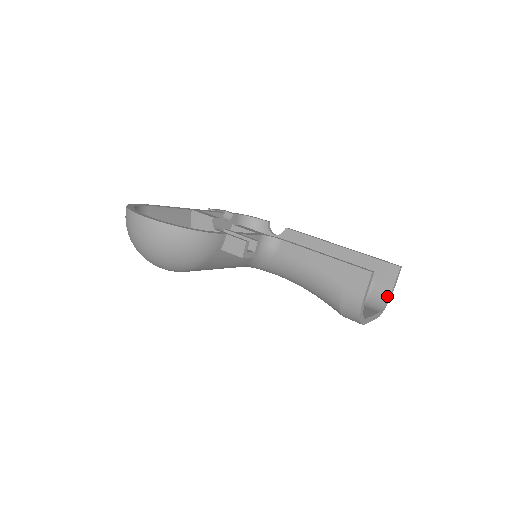
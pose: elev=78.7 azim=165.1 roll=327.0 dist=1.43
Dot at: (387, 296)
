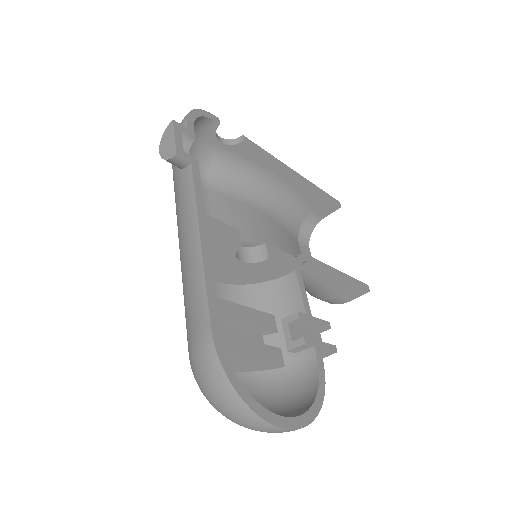
Dot at: (315, 225)
